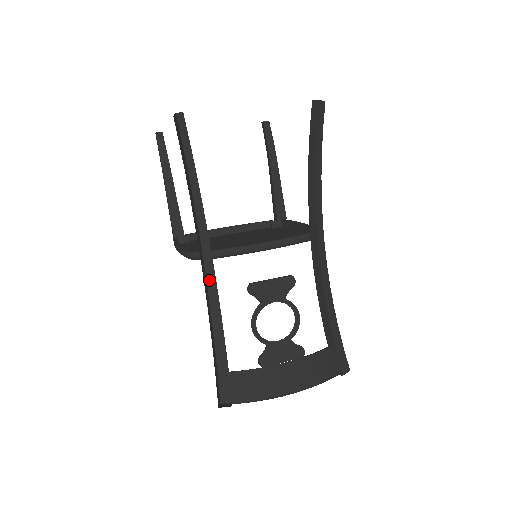
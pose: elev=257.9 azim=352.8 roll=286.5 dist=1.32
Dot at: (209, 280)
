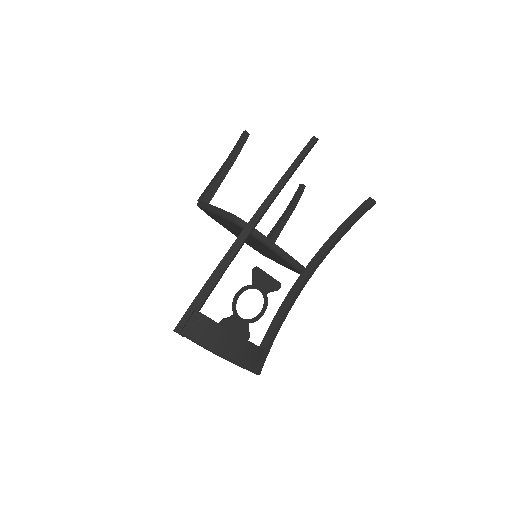
Dot at: (236, 243)
